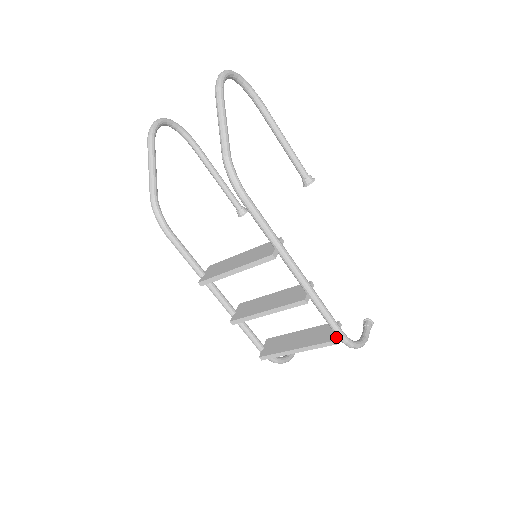
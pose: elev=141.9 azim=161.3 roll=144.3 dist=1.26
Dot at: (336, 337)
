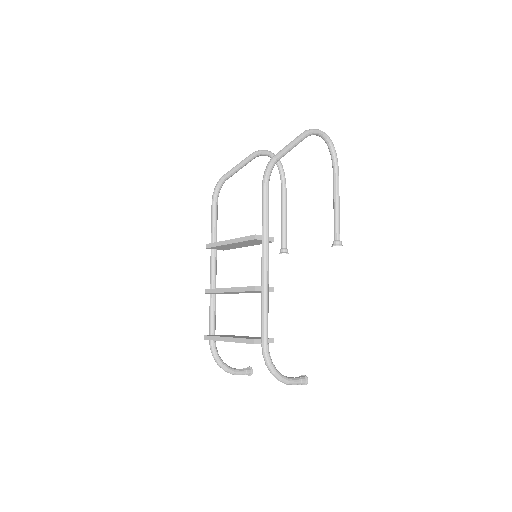
Dot at: (259, 340)
